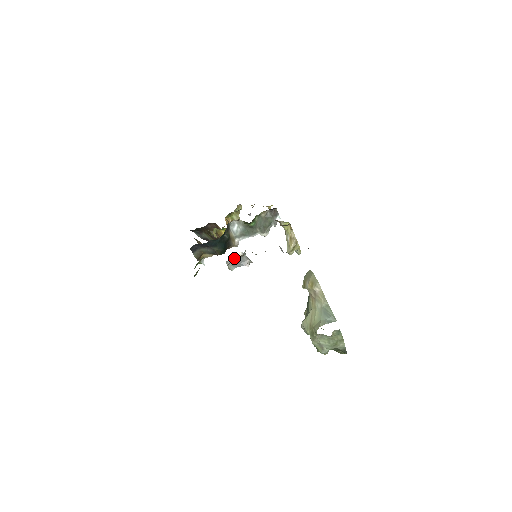
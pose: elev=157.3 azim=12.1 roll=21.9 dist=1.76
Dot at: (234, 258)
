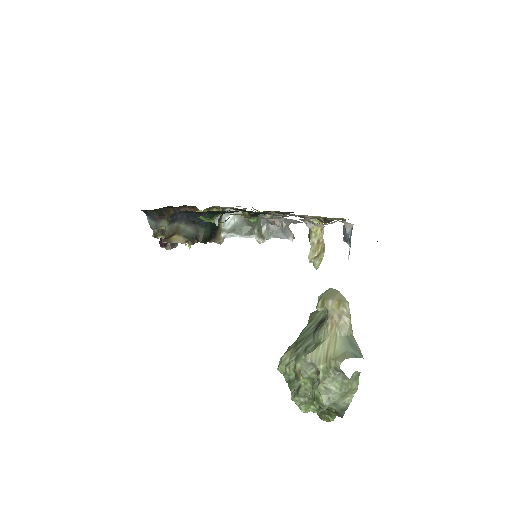
Dot at: occluded
